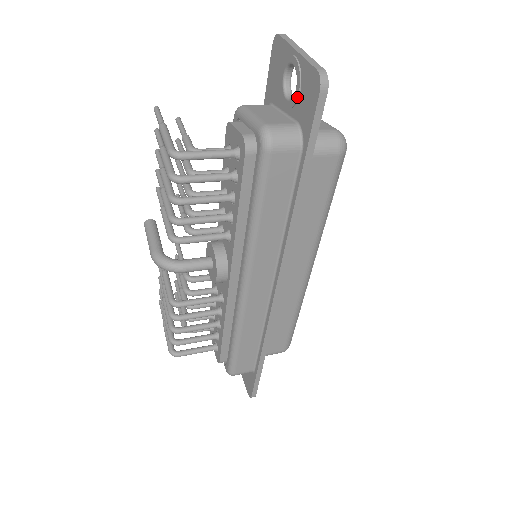
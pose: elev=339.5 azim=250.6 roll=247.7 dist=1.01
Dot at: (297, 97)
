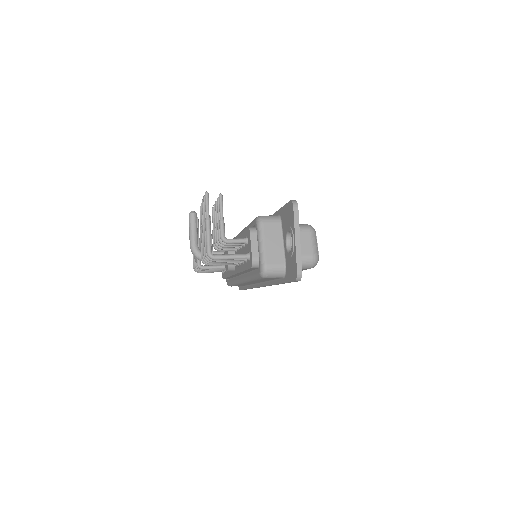
Dot at: (288, 257)
